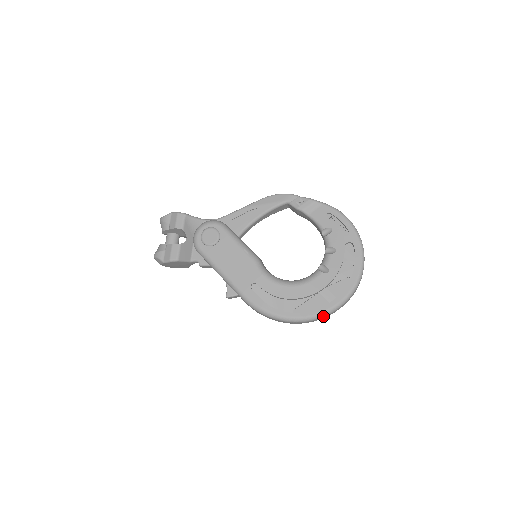
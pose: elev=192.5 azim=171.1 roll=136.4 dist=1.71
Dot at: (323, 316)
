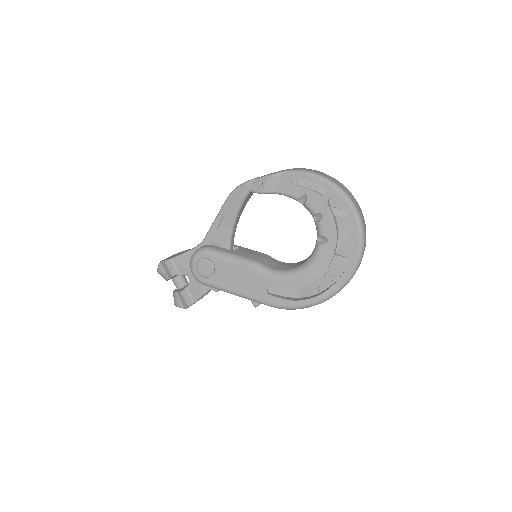
Dot at: (348, 282)
